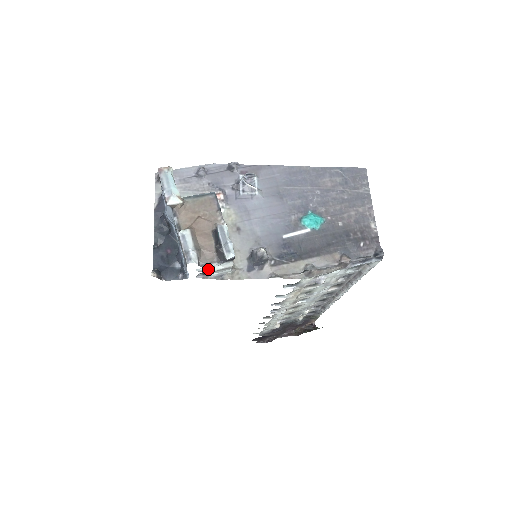
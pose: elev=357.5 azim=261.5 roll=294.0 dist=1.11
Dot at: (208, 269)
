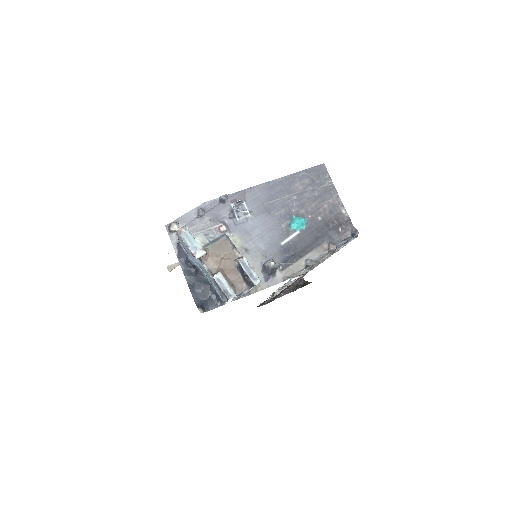
Dot at: occluded
